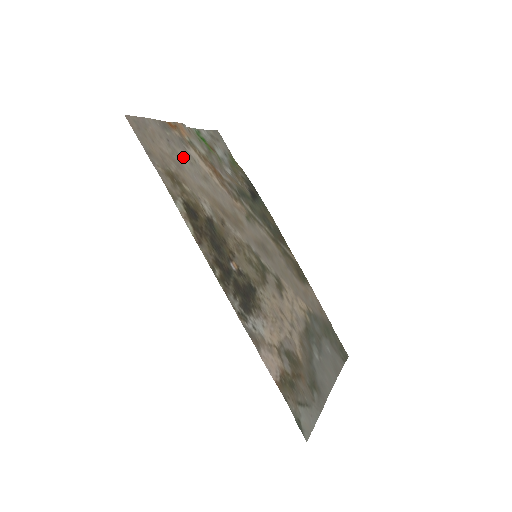
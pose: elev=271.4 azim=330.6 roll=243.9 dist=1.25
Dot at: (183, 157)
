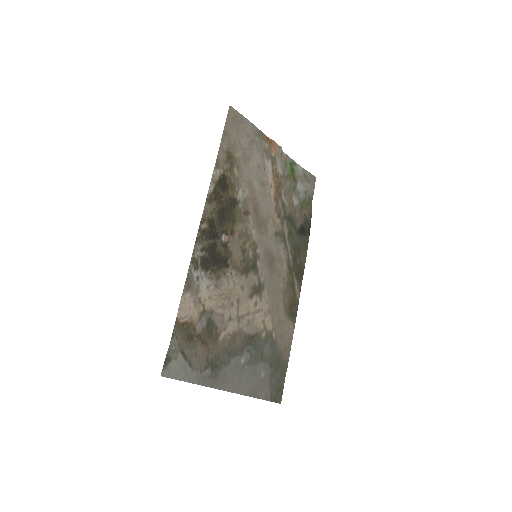
Dot at: (255, 158)
